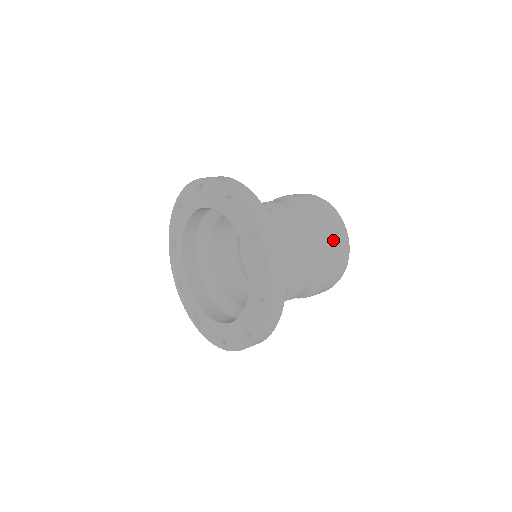
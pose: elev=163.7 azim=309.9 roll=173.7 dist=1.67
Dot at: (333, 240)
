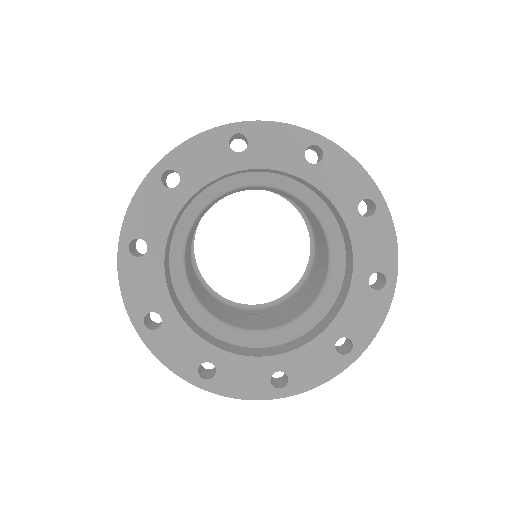
Dot at: occluded
